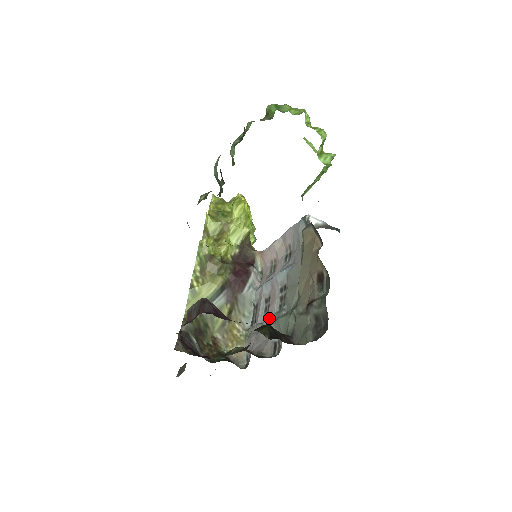
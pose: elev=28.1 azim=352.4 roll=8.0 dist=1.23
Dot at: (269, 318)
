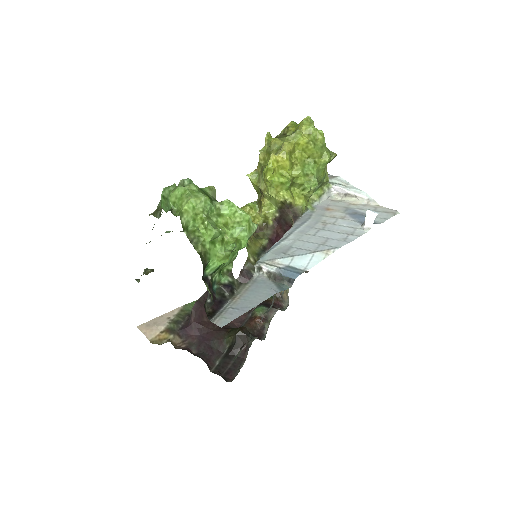
Dot at: occluded
